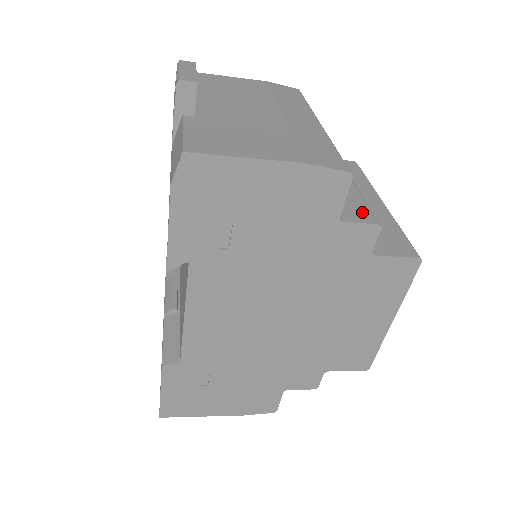
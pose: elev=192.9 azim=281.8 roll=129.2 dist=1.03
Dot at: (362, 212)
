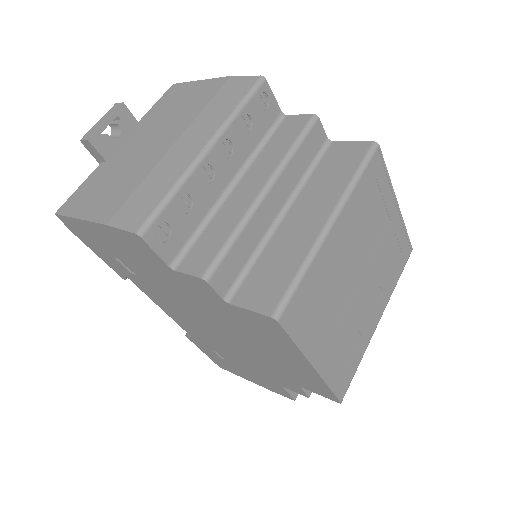
Dot at: (205, 258)
